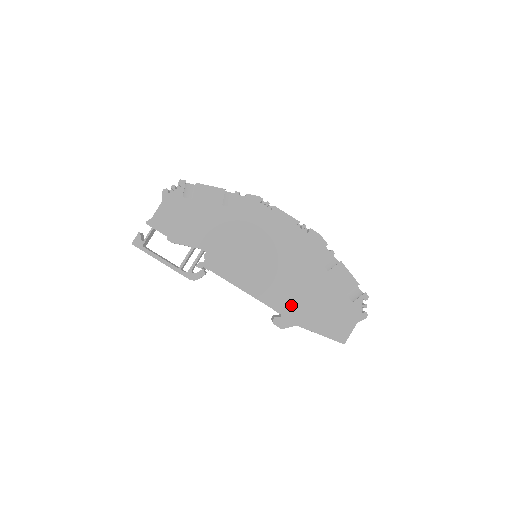
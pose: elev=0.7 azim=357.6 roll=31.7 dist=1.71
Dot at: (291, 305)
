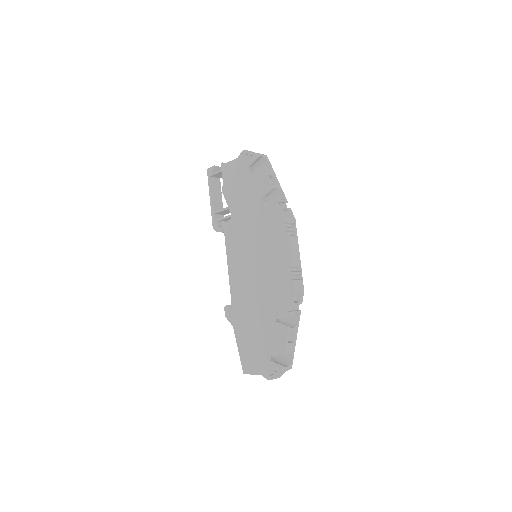
Dot at: (241, 311)
